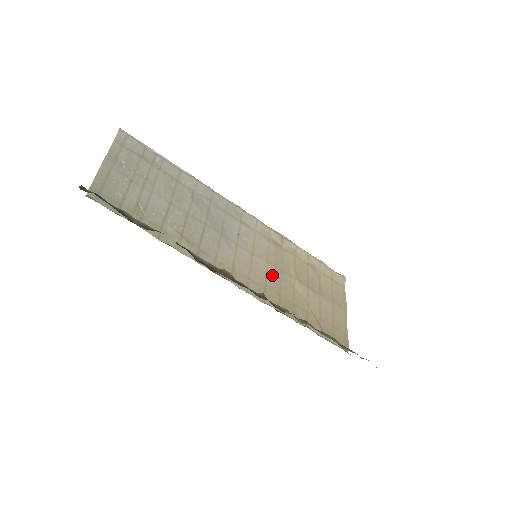
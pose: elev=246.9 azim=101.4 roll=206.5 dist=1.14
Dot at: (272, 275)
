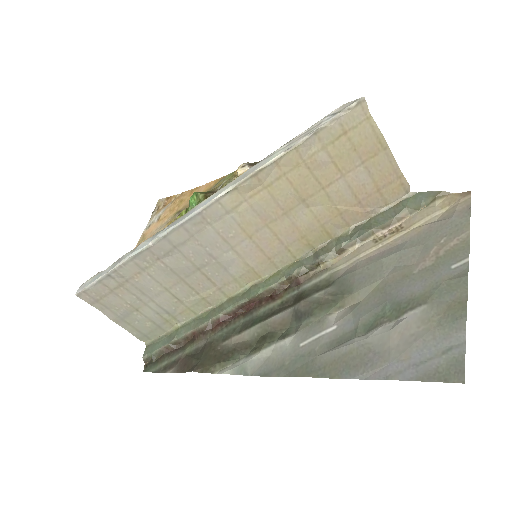
Dot at: (282, 230)
